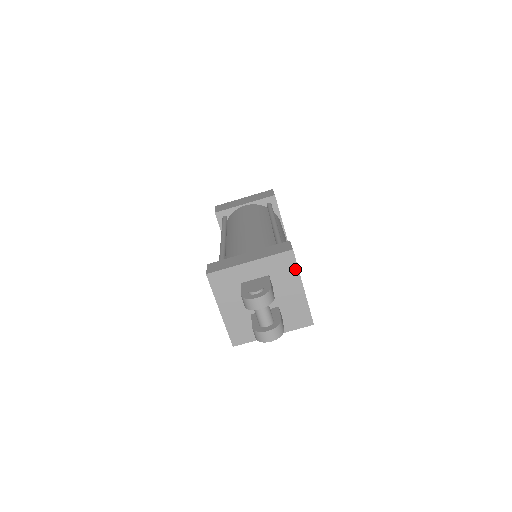
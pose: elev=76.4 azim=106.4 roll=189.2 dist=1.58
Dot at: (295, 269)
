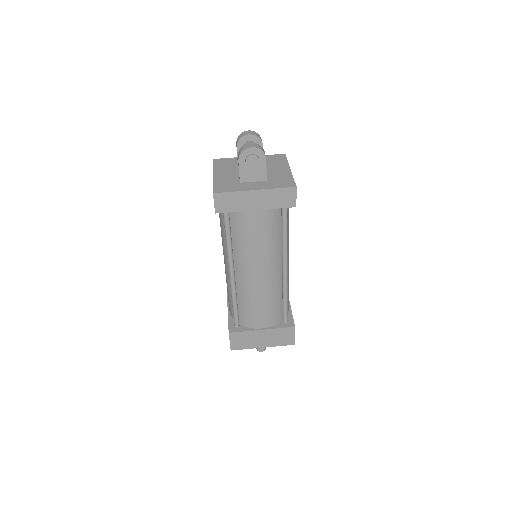
Dot at: (285, 161)
